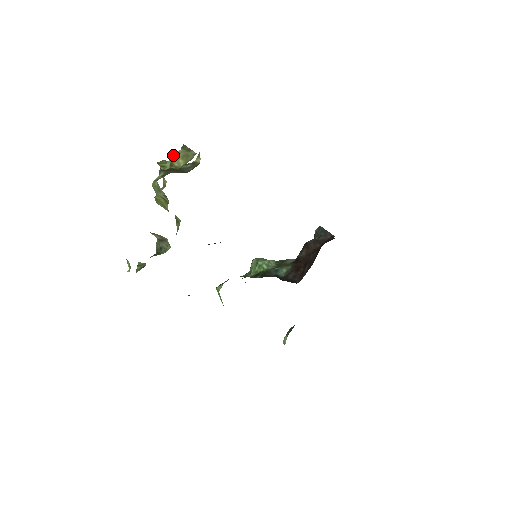
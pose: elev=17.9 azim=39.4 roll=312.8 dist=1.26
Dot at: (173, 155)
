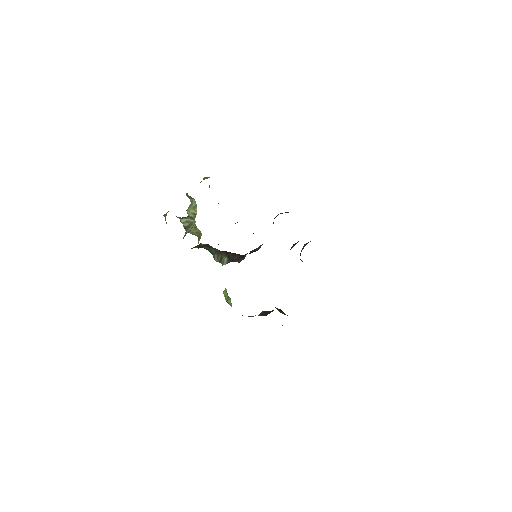
Dot at: (205, 177)
